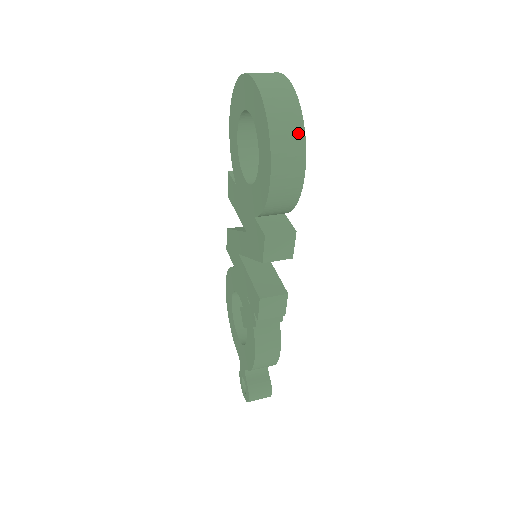
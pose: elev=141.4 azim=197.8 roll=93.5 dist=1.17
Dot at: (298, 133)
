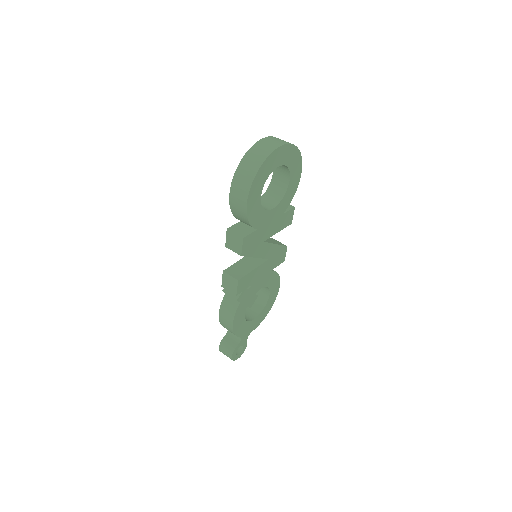
Dot at: (251, 175)
